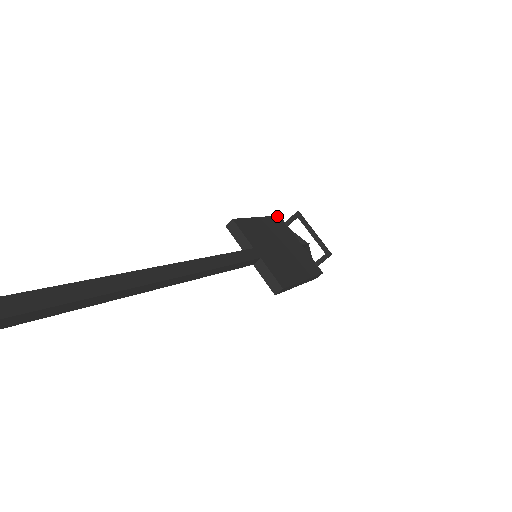
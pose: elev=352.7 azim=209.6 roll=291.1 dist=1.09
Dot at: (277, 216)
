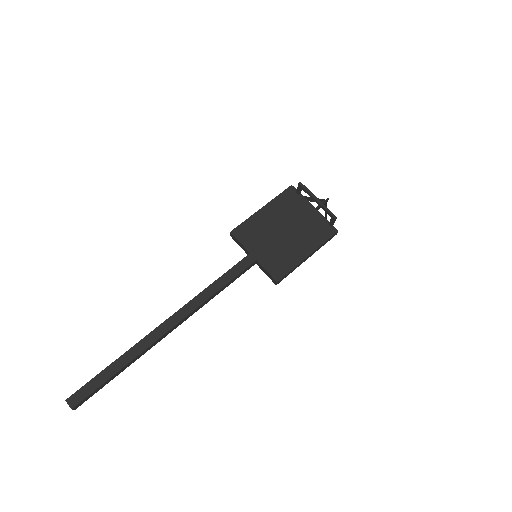
Dot at: (288, 188)
